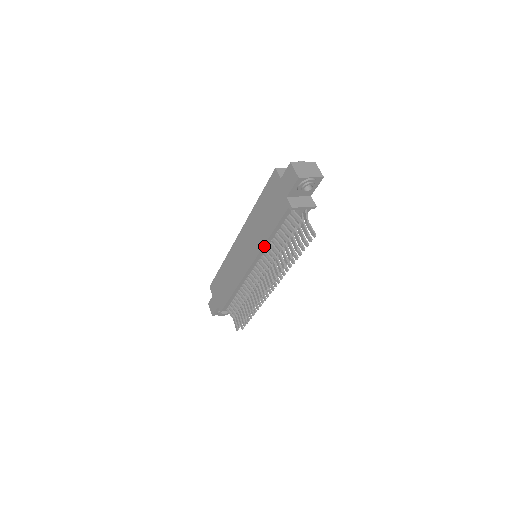
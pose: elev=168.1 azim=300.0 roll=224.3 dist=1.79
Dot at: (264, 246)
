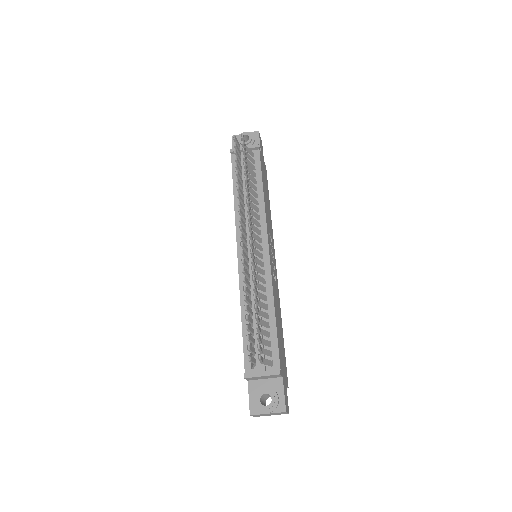
Dot at: (236, 211)
